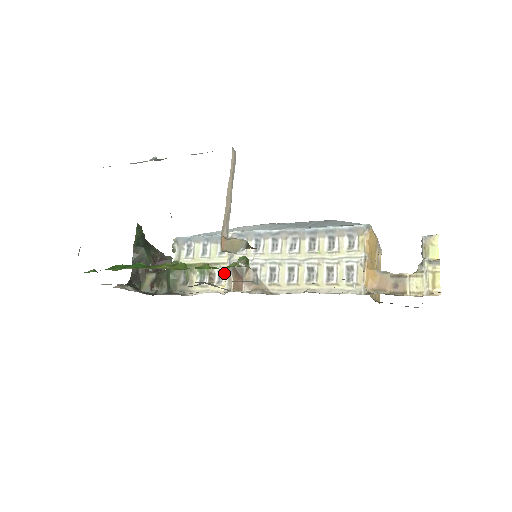
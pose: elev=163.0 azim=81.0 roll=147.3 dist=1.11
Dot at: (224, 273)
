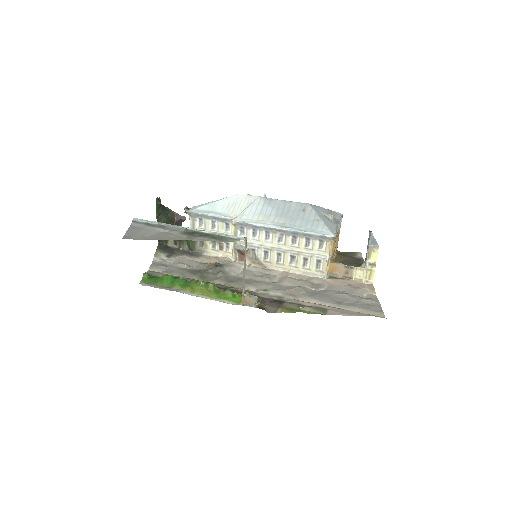
Dot at: (230, 245)
